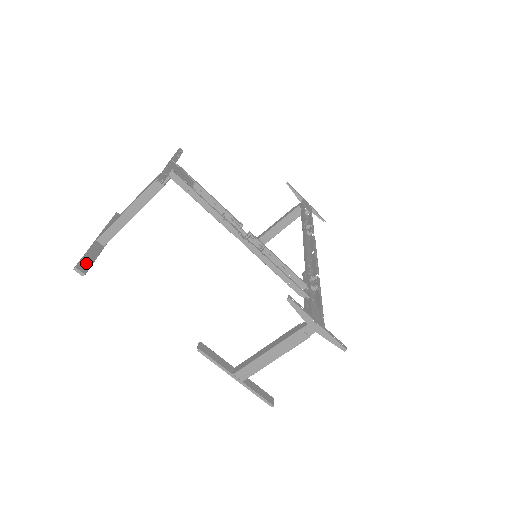
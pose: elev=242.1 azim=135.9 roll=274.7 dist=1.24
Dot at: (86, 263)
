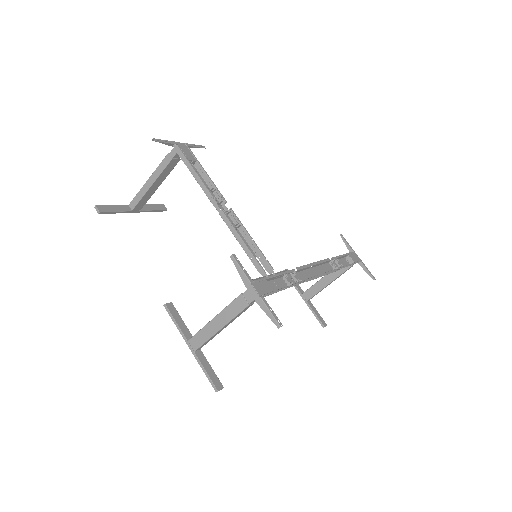
Dot at: (107, 209)
